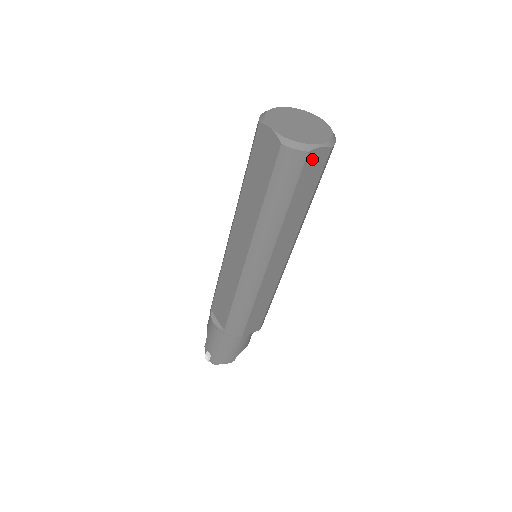
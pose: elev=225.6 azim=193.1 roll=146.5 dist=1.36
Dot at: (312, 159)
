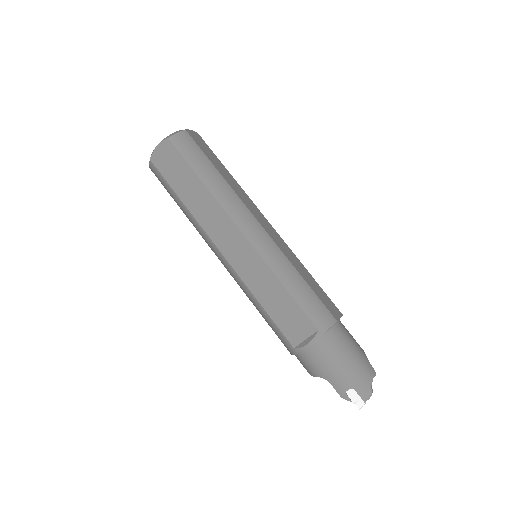
Dot at: (194, 137)
